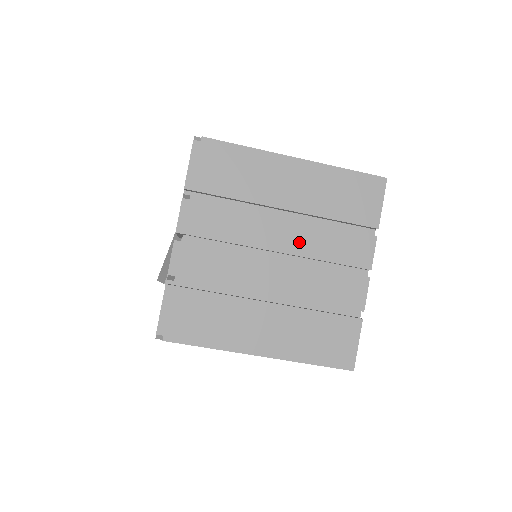
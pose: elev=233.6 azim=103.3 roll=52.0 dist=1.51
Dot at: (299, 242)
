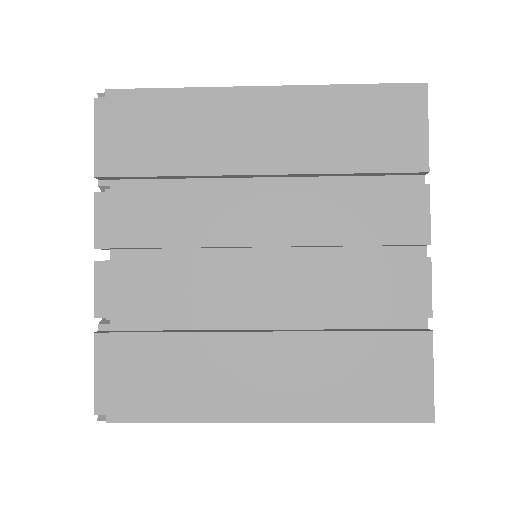
Dot at: occluded
